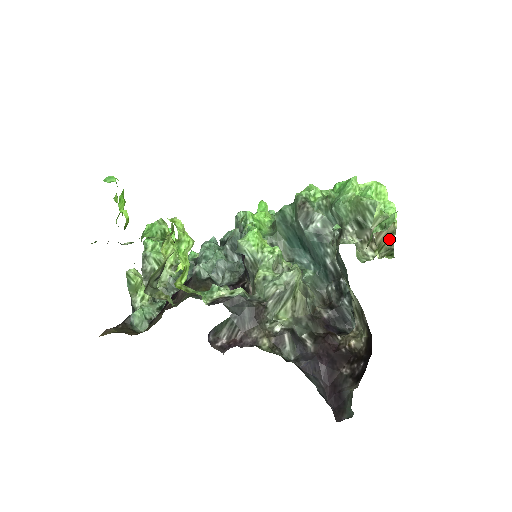
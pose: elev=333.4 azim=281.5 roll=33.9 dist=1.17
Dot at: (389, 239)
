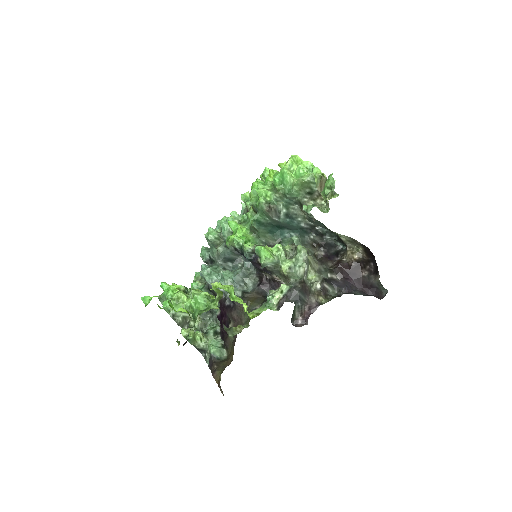
Dot at: occluded
